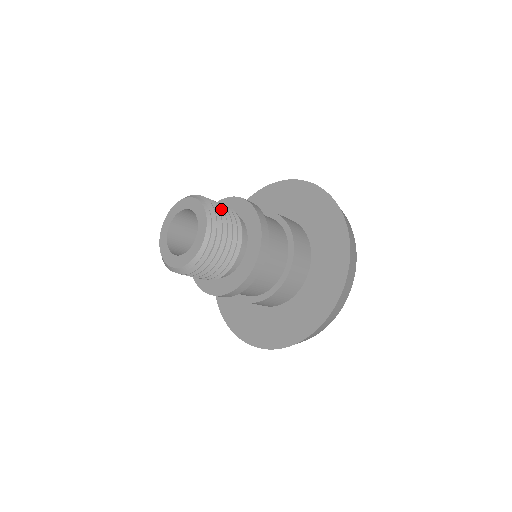
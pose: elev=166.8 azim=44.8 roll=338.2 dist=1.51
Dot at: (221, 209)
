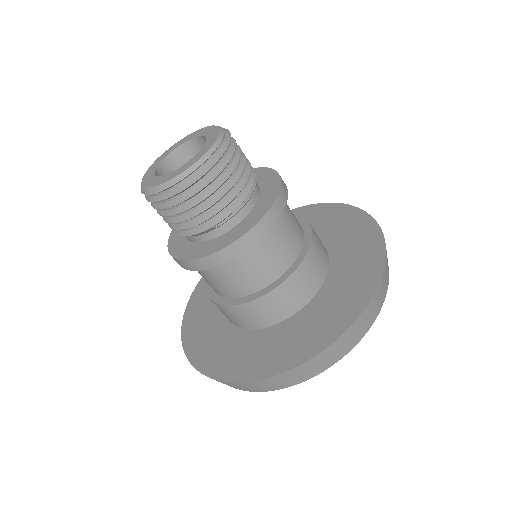
Dot at: (232, 169)
